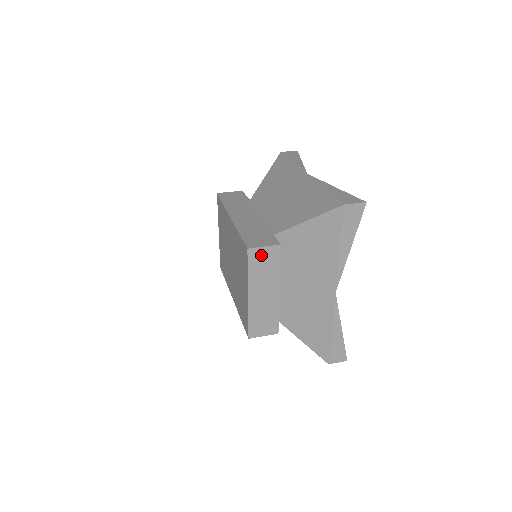
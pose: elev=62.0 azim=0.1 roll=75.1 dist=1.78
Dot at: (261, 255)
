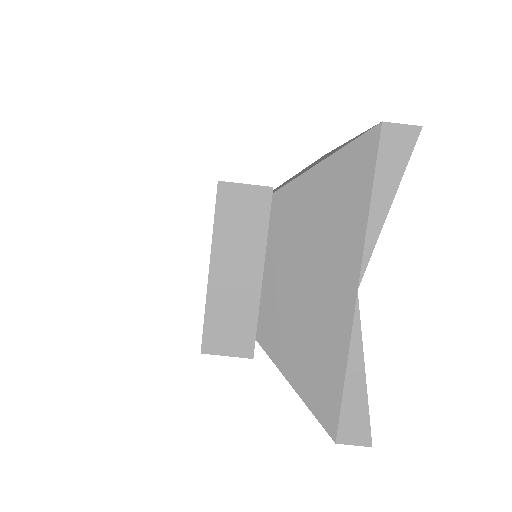
Dot at: (239, 198)
